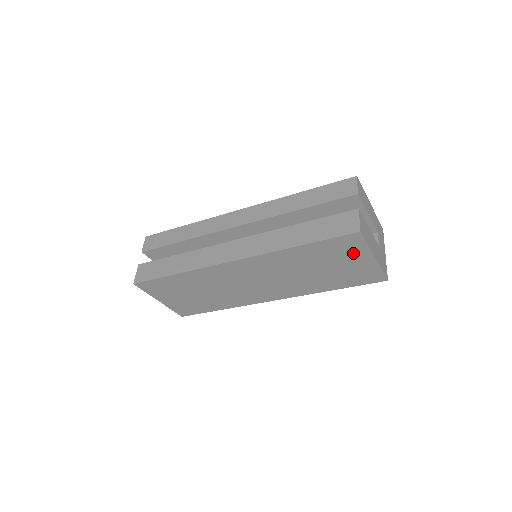
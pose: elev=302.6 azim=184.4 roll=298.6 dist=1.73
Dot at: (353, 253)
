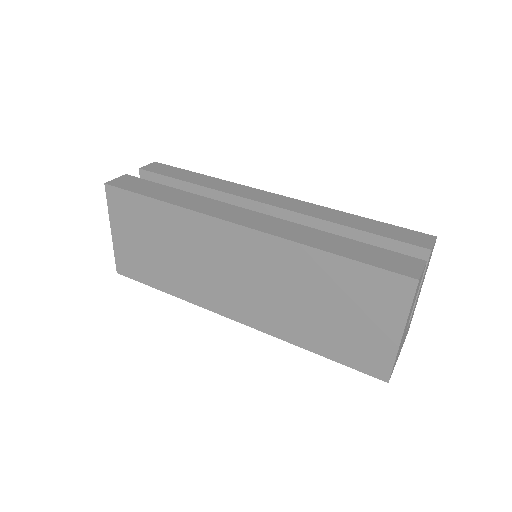
Dot at: (383, 309)
